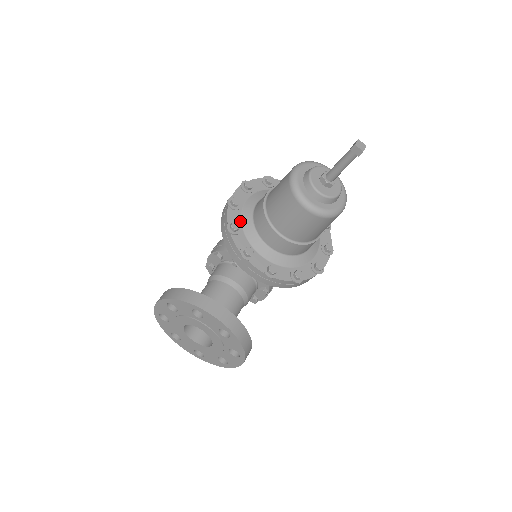
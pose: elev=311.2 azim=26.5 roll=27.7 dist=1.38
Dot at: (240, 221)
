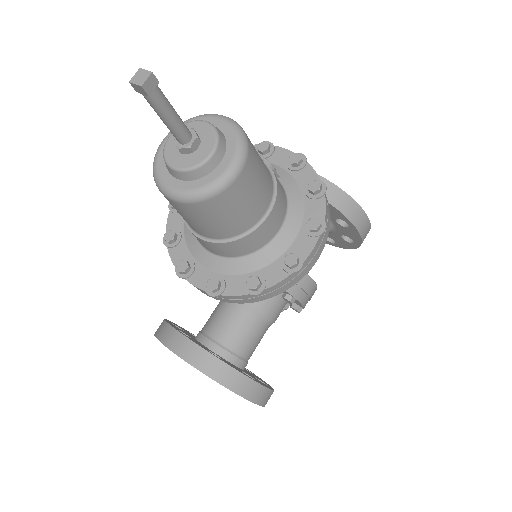
Dot at: (182, 226)
